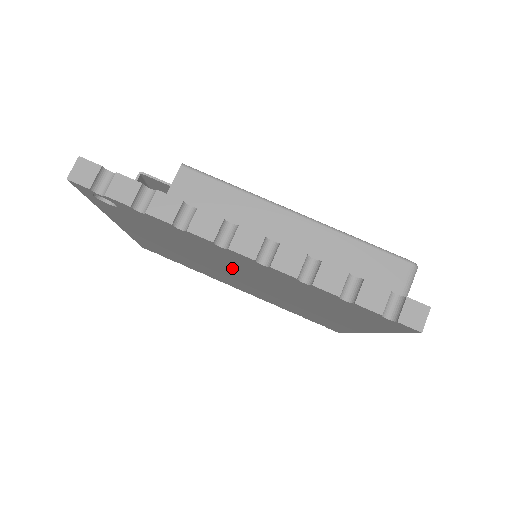
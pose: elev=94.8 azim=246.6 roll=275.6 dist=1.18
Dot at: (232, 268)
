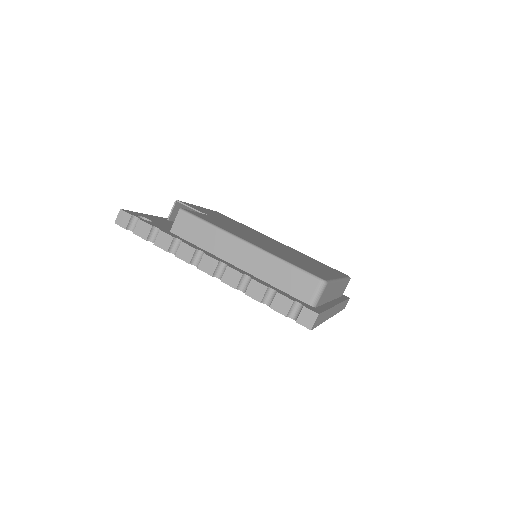
Dot at: occluded
